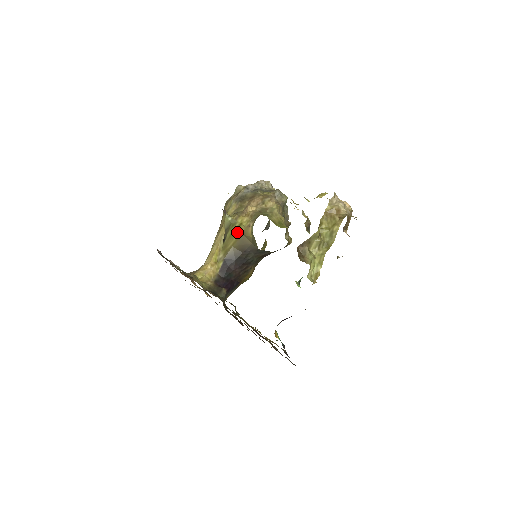
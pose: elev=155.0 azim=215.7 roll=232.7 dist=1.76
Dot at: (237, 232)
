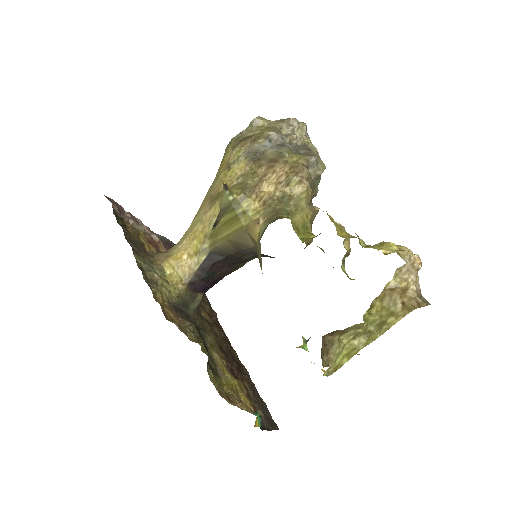
Dot at: (237, 222)
